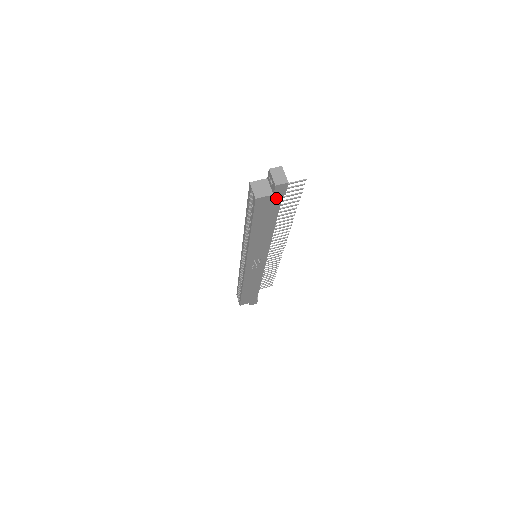
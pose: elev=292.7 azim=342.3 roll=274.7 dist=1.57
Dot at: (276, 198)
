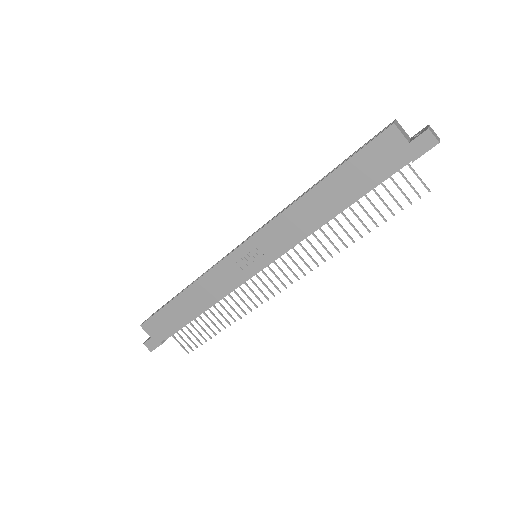
Dot at: (402, 154)
